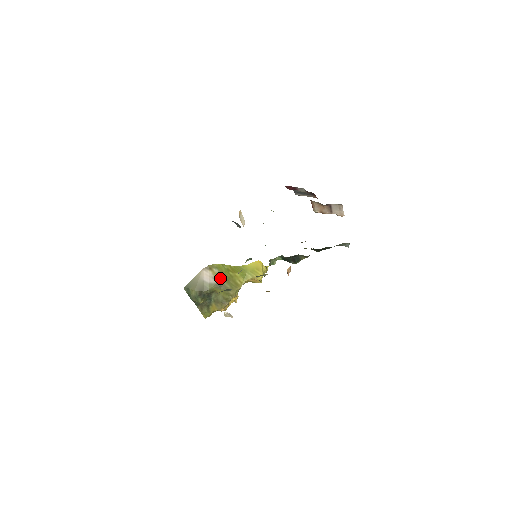
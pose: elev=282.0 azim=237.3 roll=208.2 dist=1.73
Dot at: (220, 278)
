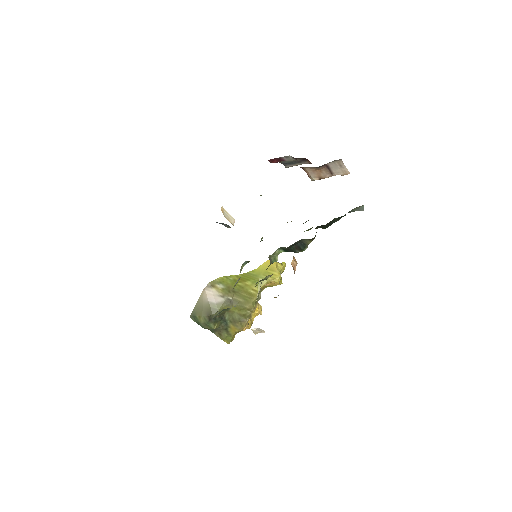
Dot at: (228, 293)
